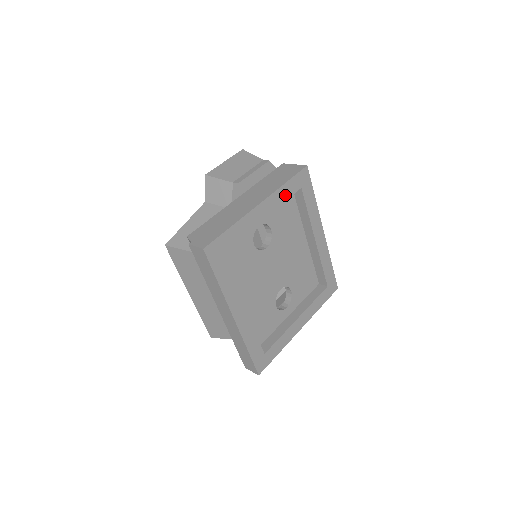
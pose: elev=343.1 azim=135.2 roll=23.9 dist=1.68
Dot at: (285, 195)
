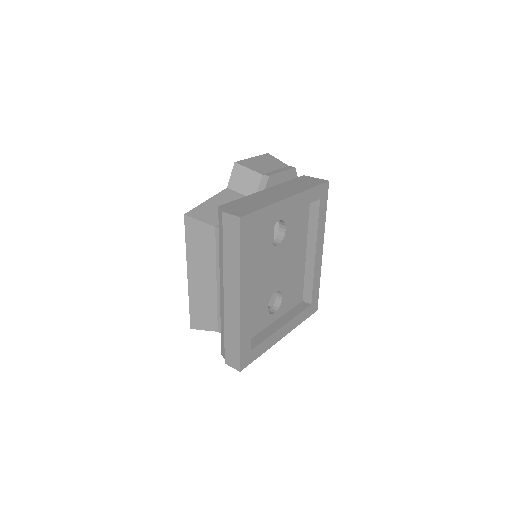
Dot at: (308, 199)
